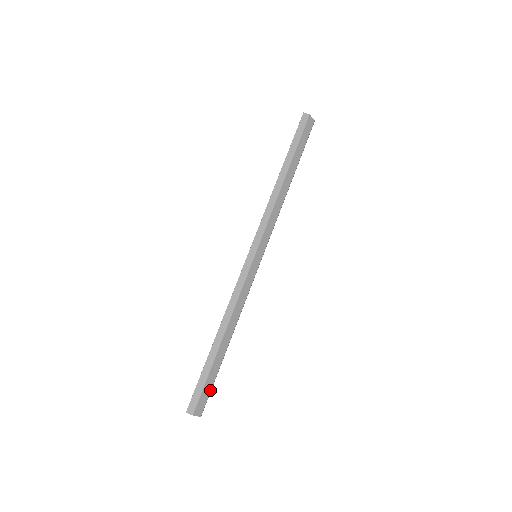
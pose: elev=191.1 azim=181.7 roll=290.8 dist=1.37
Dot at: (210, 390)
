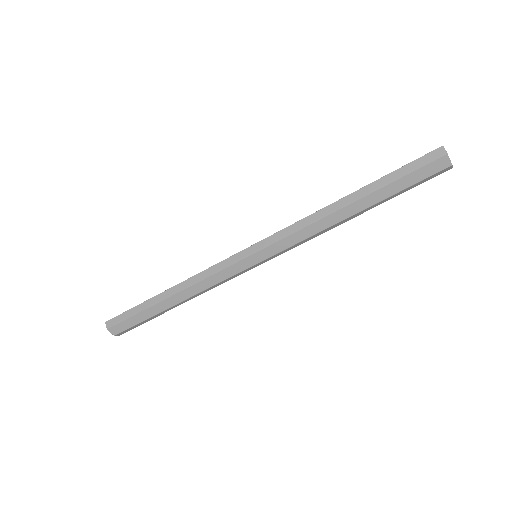
Dot at: (134, 325)
